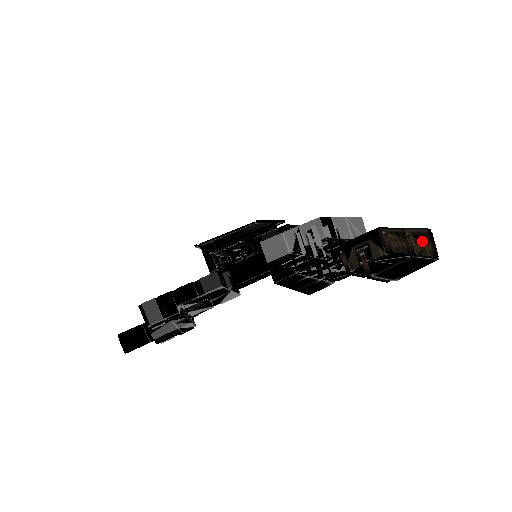
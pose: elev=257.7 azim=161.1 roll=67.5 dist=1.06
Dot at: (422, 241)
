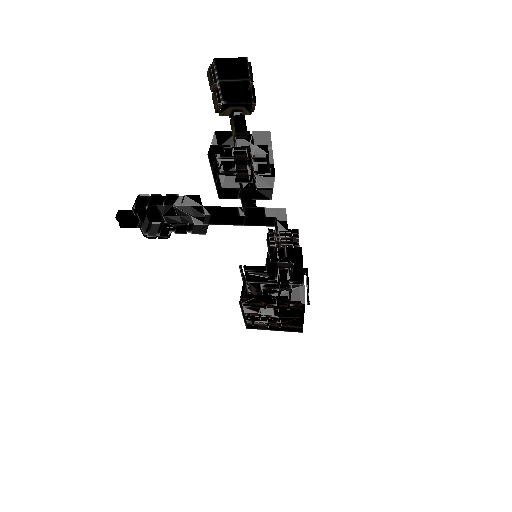
Dot at: (251, 77)
